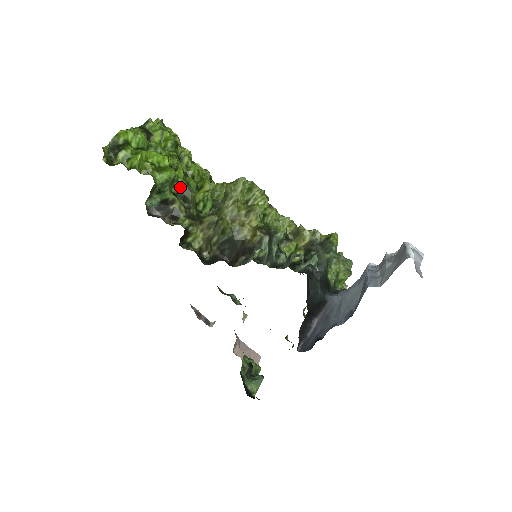
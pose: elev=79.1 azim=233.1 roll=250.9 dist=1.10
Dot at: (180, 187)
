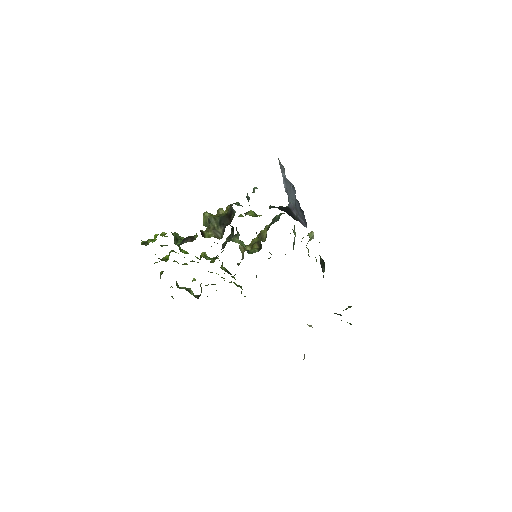
Dot at: occluded
